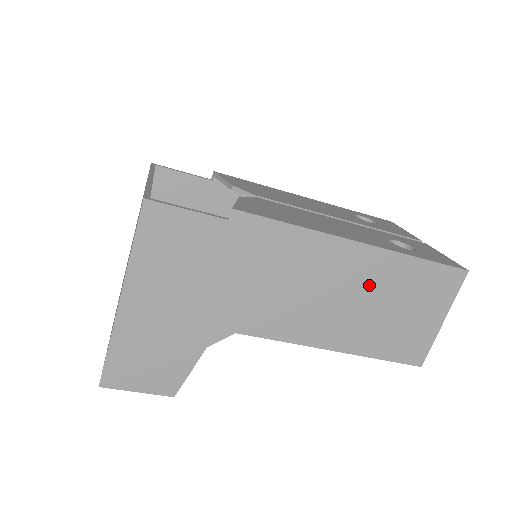
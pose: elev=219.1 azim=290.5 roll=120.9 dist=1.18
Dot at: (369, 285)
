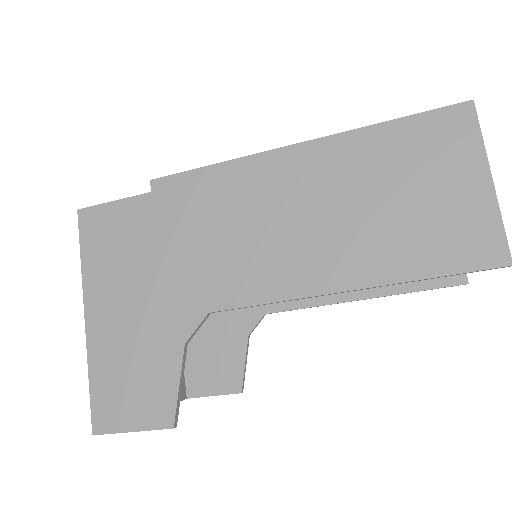
Dot at: (339, 185)
